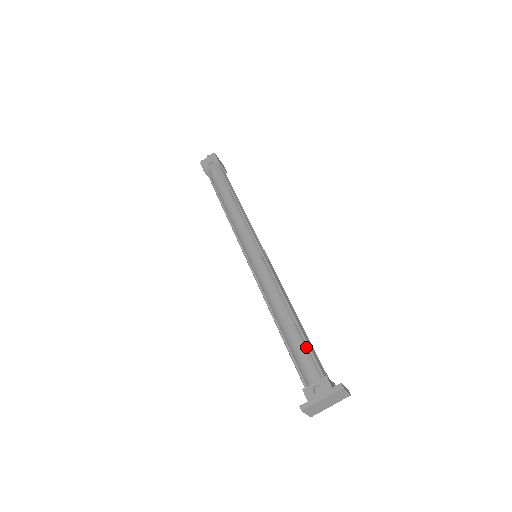
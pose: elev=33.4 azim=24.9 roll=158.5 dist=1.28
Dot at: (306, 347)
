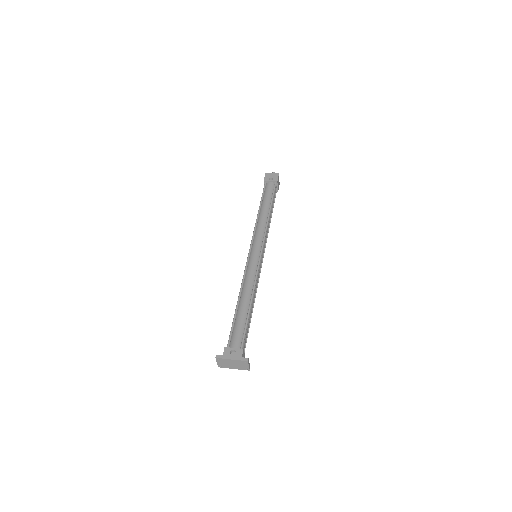
Dot at: (244, 327)
